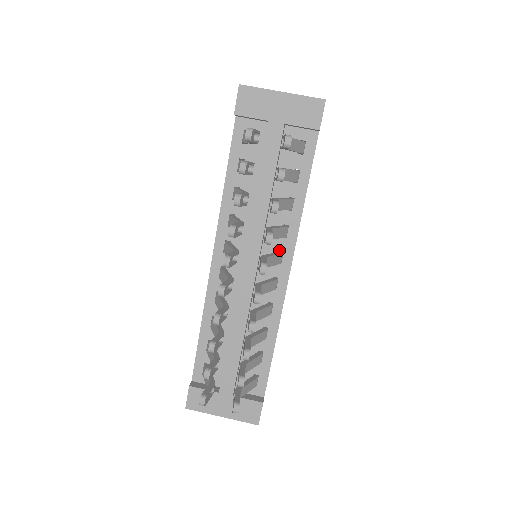
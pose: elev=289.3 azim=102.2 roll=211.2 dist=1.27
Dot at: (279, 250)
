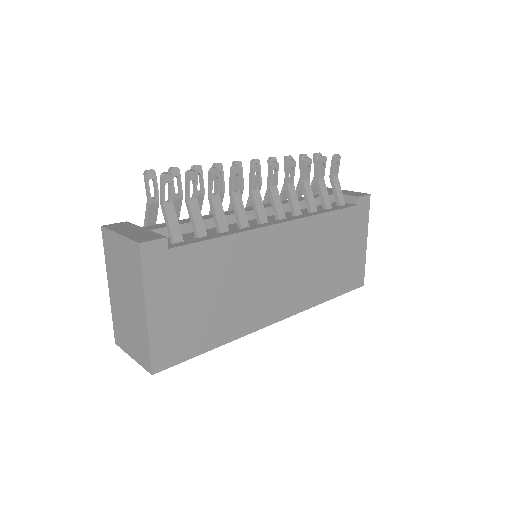
Dot at: (284, 218)
